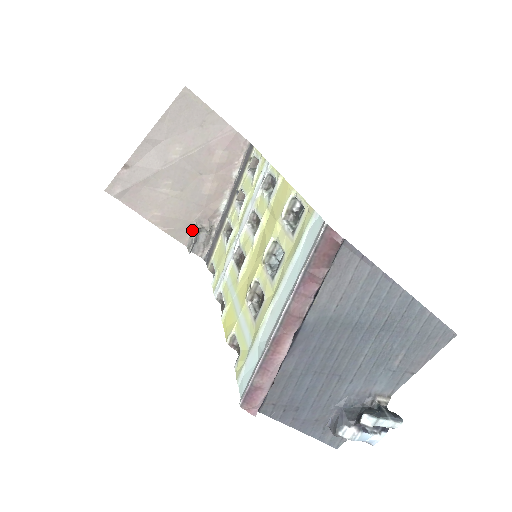
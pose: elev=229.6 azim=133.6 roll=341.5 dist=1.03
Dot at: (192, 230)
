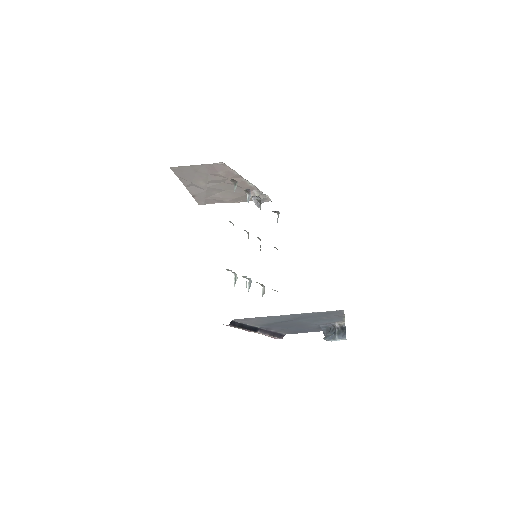
Dot at: occluded
